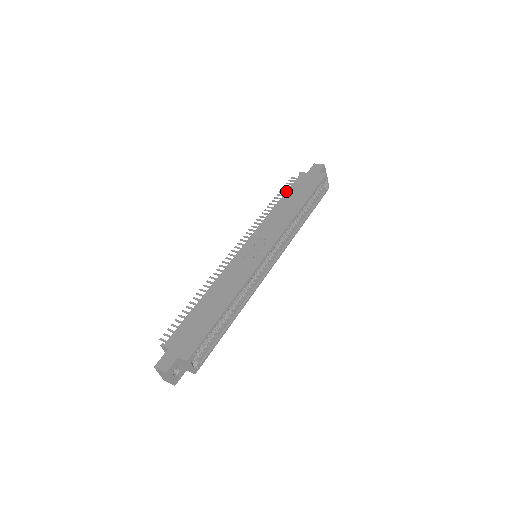
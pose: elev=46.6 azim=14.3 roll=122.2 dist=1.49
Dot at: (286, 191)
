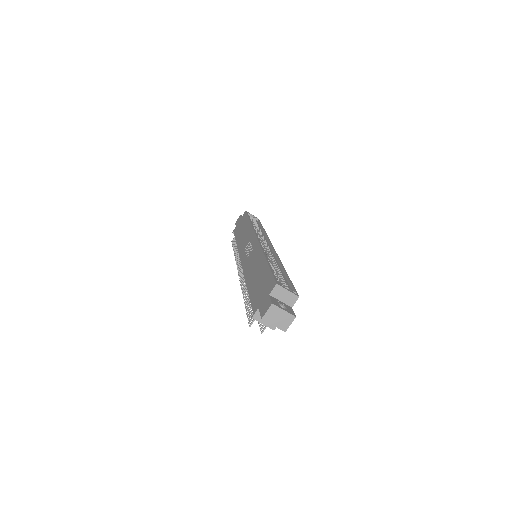
Dot at: (235, 238)
